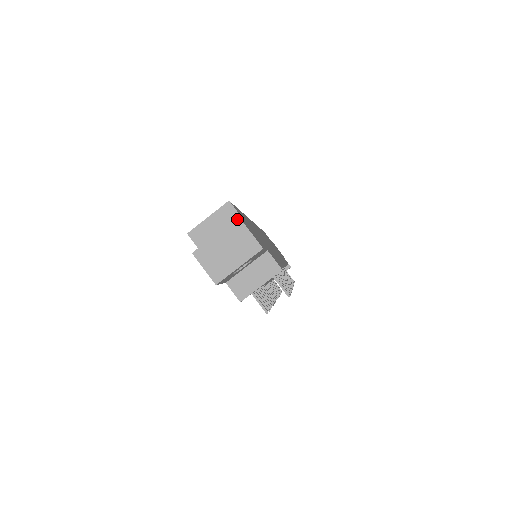
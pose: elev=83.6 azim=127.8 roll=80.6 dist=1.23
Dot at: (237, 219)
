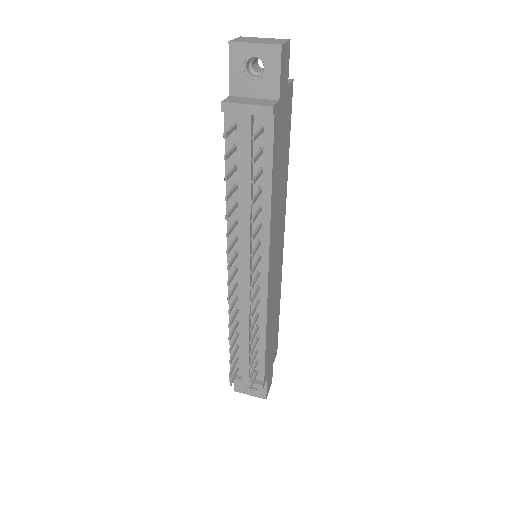
Dot at: (288, 39)
